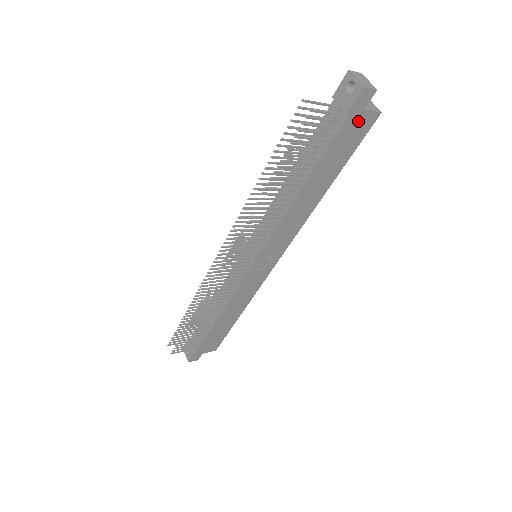
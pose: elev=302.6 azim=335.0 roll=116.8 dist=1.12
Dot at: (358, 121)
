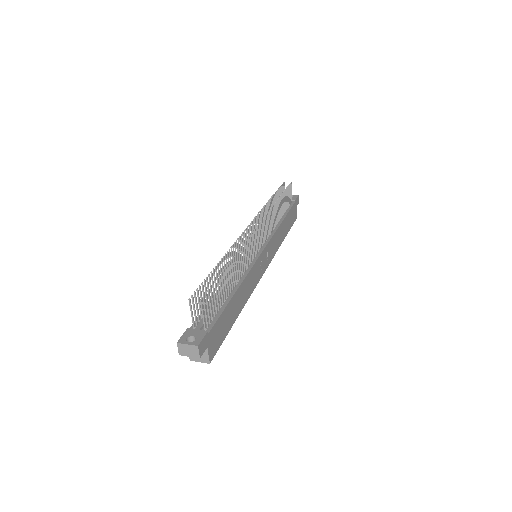
Dot at: (295, 210)
